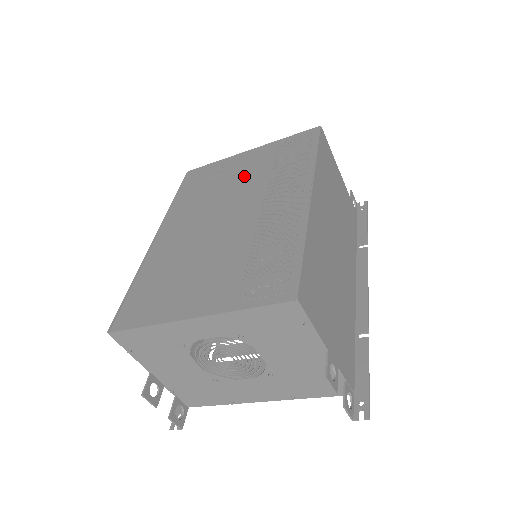
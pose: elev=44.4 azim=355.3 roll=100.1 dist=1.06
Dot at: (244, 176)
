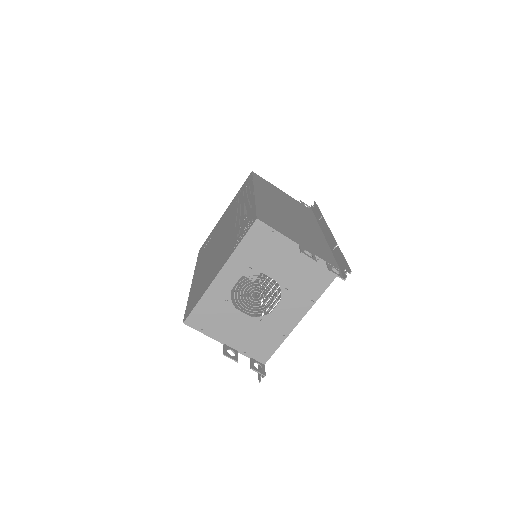
Dot at: (225, 220)
